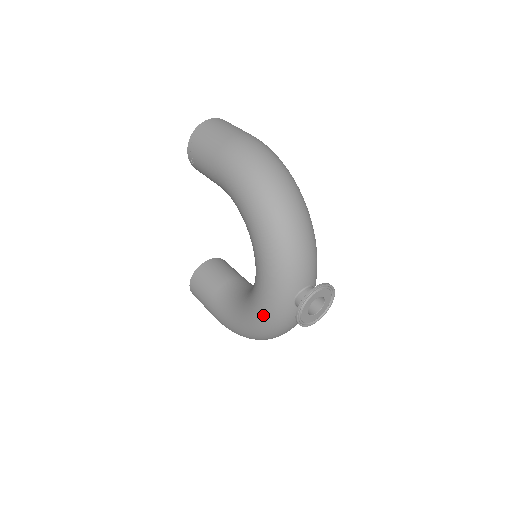
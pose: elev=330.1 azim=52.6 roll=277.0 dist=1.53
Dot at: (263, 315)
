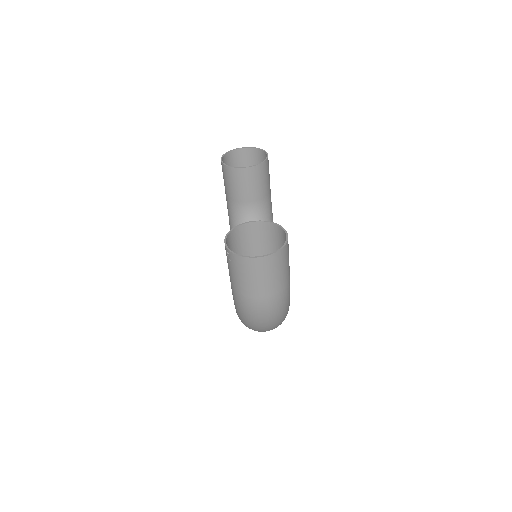
Dot at: occluded
